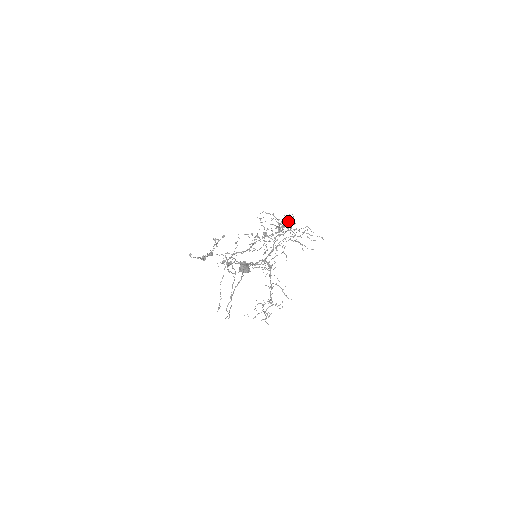
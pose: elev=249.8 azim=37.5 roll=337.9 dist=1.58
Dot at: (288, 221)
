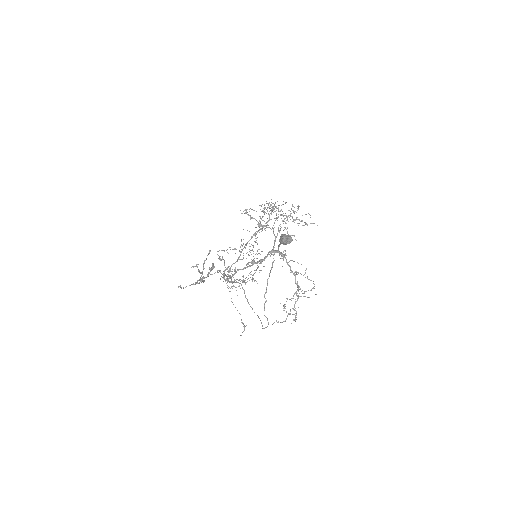
Dot at: (272, 208)
